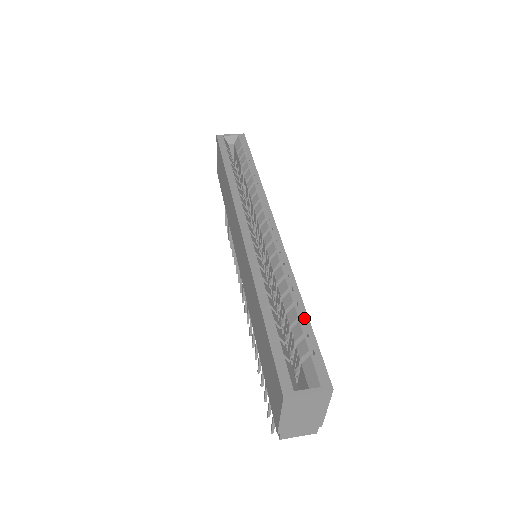
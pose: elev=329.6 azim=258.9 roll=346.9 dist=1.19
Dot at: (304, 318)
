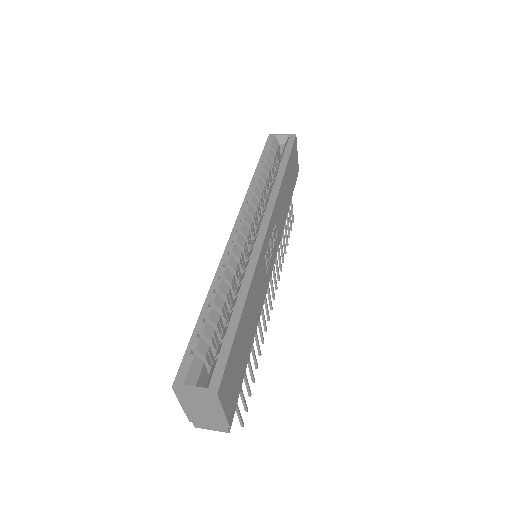
Dot at: (234, 322)
